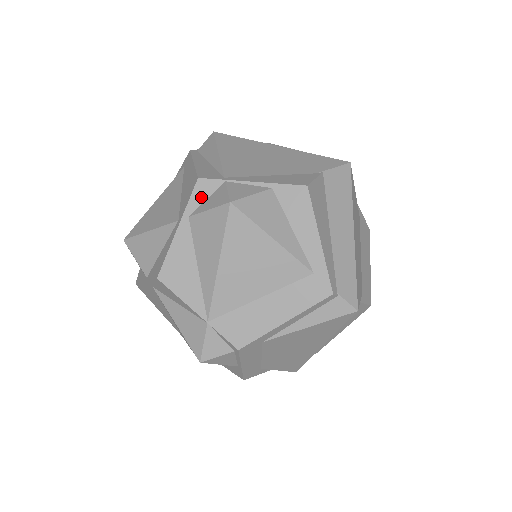
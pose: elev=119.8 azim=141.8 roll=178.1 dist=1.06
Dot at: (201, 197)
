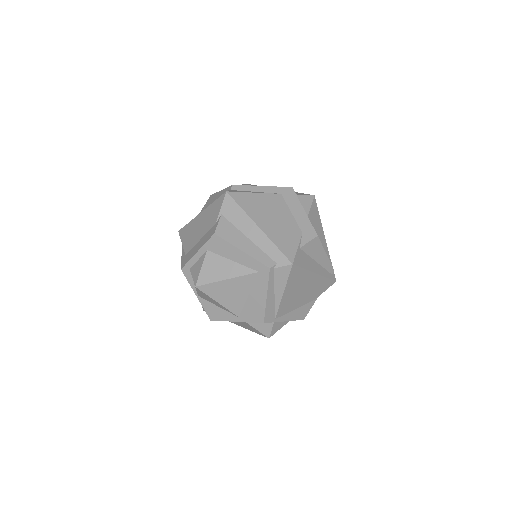
Dot at: occluded
